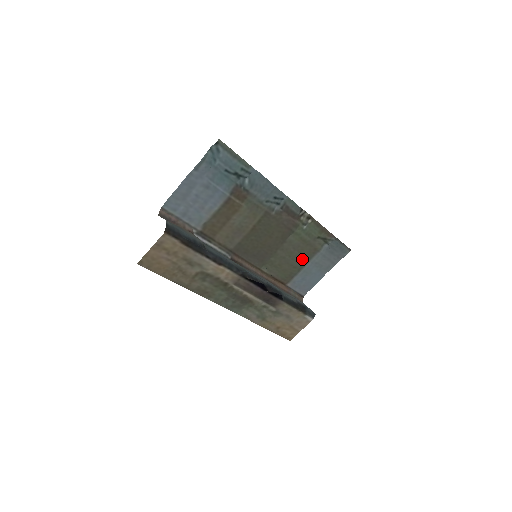
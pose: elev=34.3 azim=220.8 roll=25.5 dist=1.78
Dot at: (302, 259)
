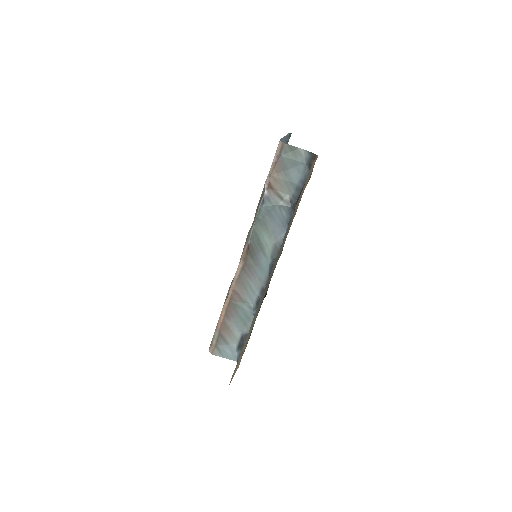
Dot at: occluded
